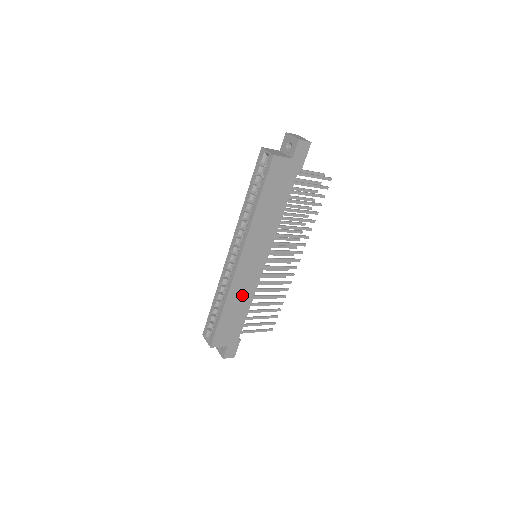
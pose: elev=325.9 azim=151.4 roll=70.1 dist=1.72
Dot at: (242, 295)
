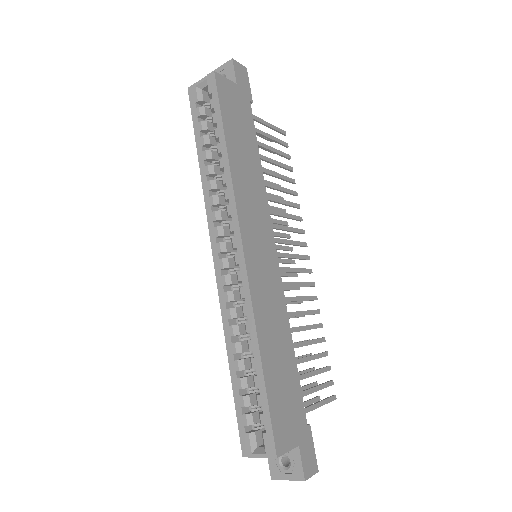
Dot at: (273, 321)
